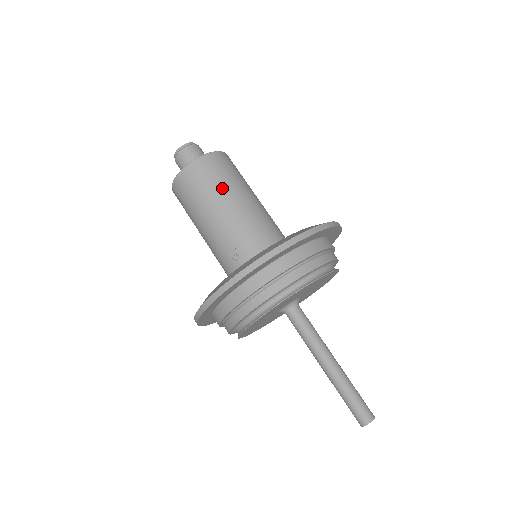
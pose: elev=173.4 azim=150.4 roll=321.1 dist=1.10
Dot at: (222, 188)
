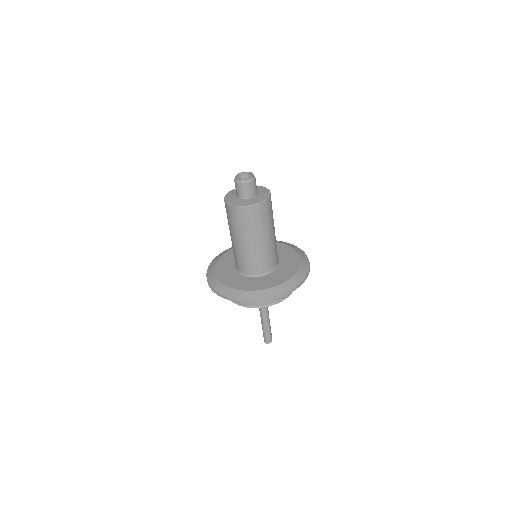
Dot at: (238, 230)
